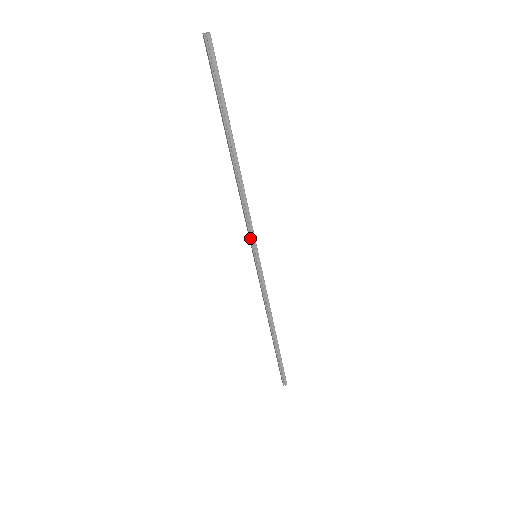
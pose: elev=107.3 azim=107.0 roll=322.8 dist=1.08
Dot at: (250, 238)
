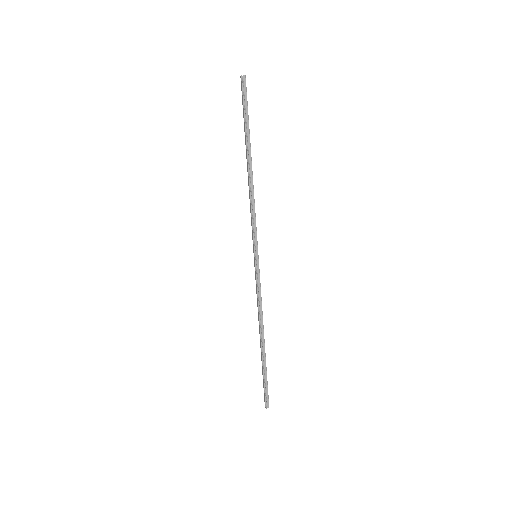
Dot at: (253, 236)
